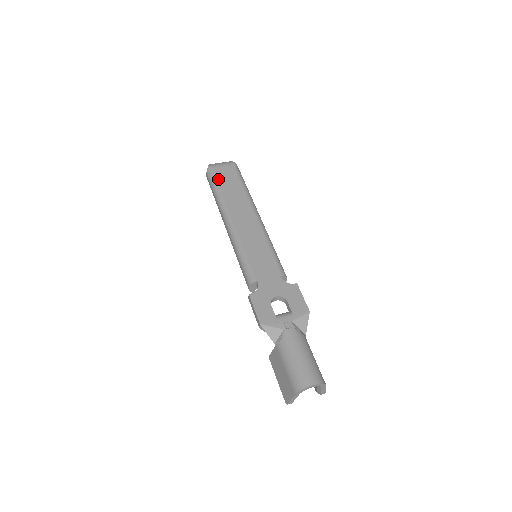
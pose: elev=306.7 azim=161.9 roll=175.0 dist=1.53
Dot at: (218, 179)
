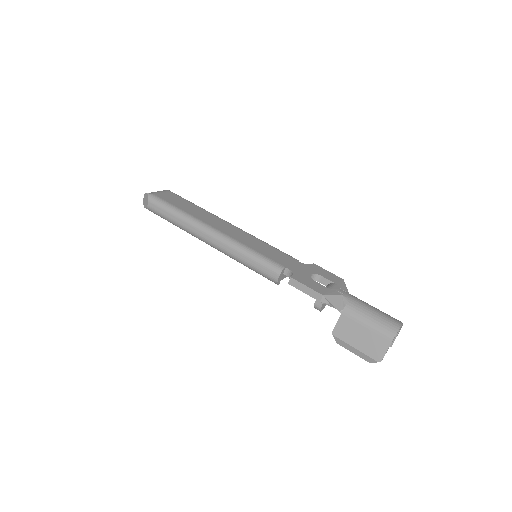
Dot at: (169, 202)
